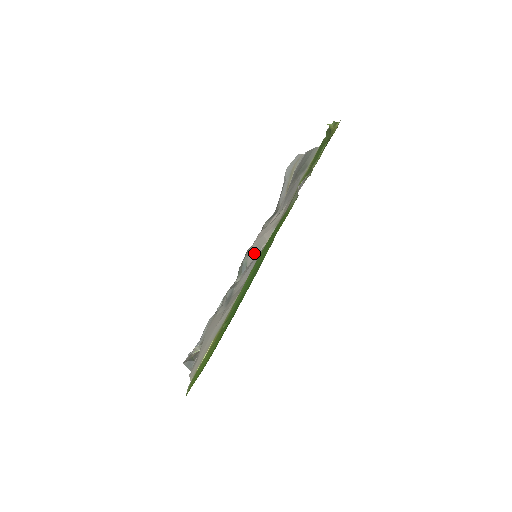
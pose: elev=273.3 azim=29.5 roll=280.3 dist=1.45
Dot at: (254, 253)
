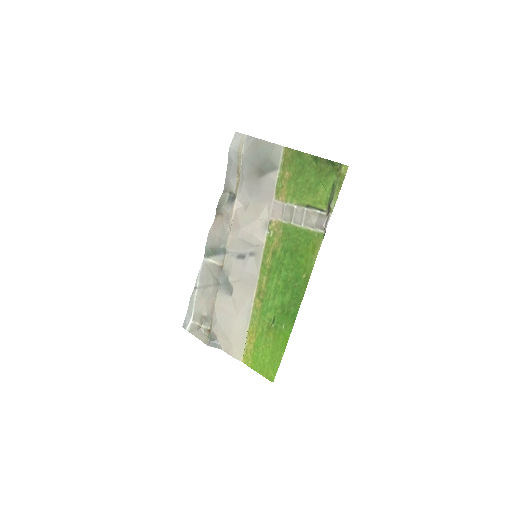
Dot at: (240, 246)
